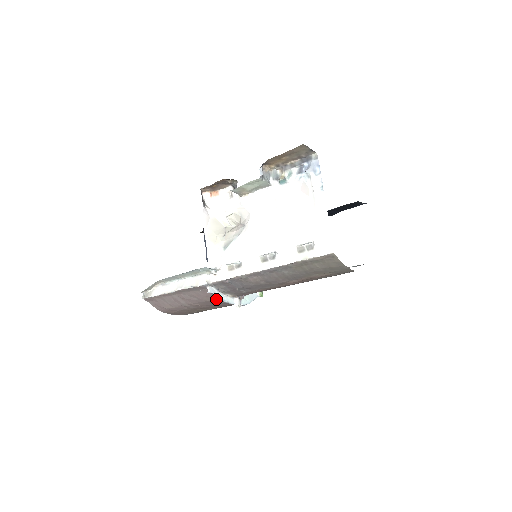
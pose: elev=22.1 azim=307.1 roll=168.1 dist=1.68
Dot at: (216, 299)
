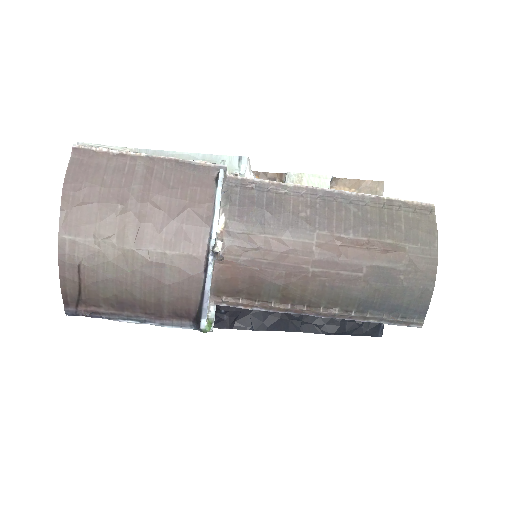
Dot at: (206, 203)
